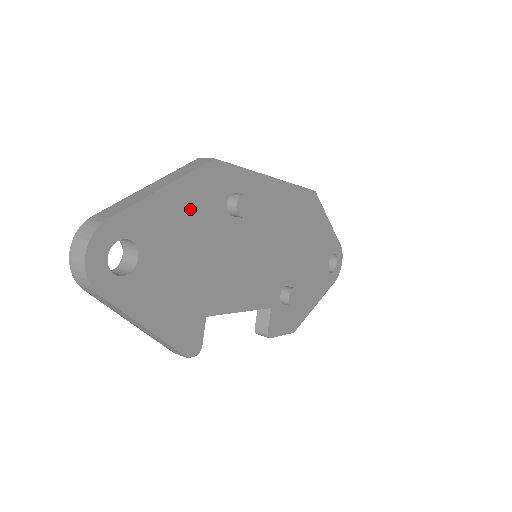
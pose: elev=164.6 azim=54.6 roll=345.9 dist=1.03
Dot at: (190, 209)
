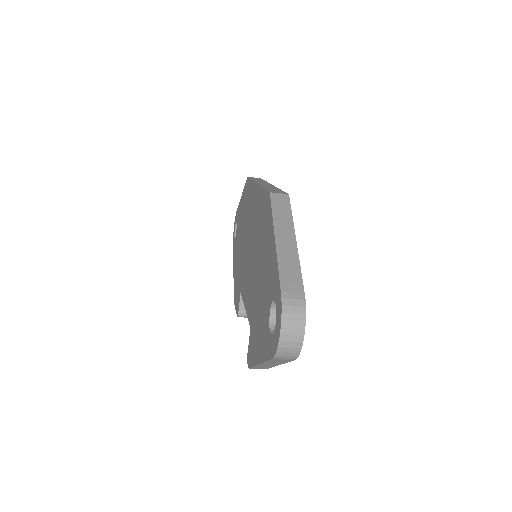
Dot at: occluded
